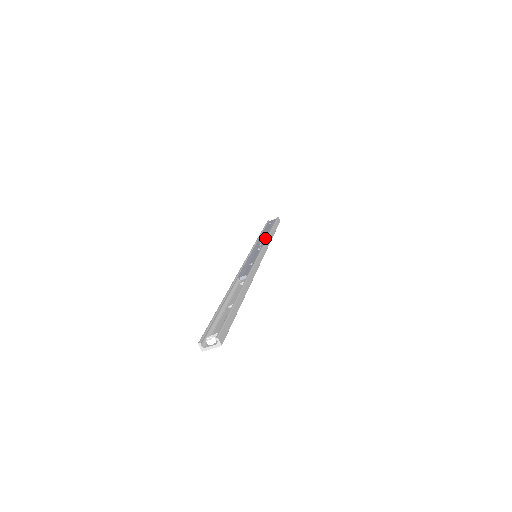
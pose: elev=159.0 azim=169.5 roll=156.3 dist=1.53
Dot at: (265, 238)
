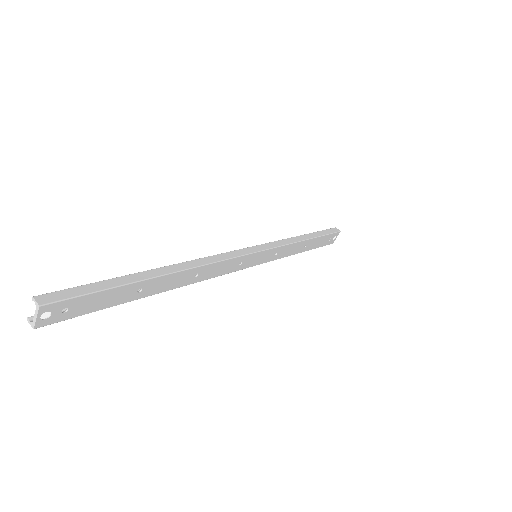
Dot at: occluded
